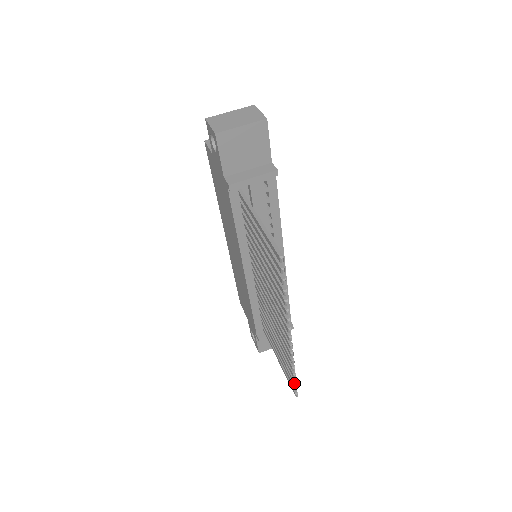
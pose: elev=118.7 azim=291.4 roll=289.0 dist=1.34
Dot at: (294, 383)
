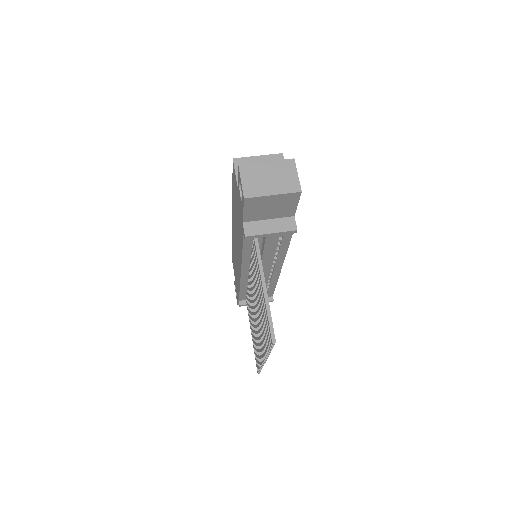
Dot at: (259, 370)
